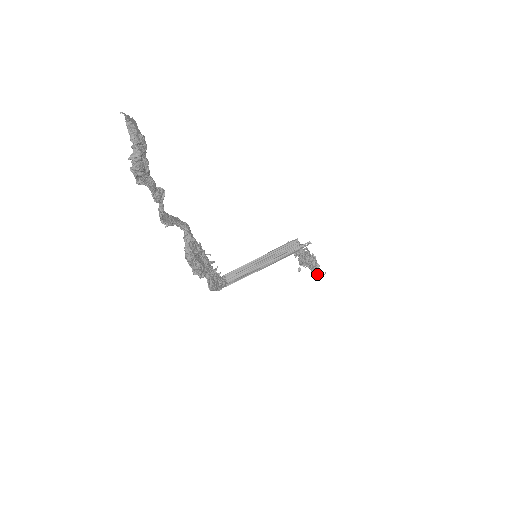
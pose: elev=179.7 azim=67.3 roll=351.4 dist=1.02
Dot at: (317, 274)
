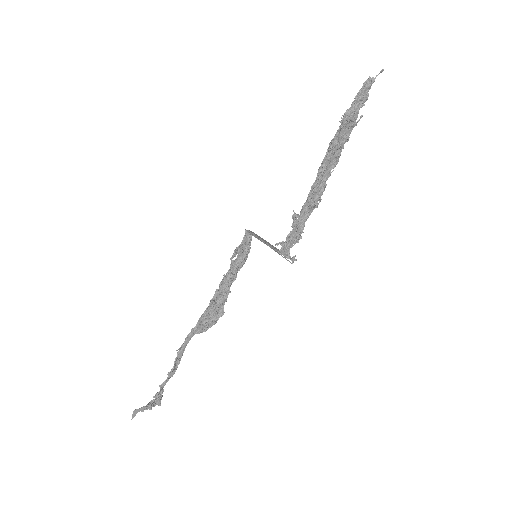
Dot at: (362, 103)
